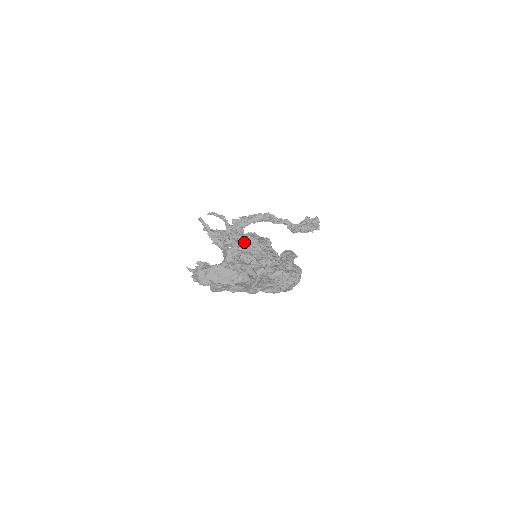
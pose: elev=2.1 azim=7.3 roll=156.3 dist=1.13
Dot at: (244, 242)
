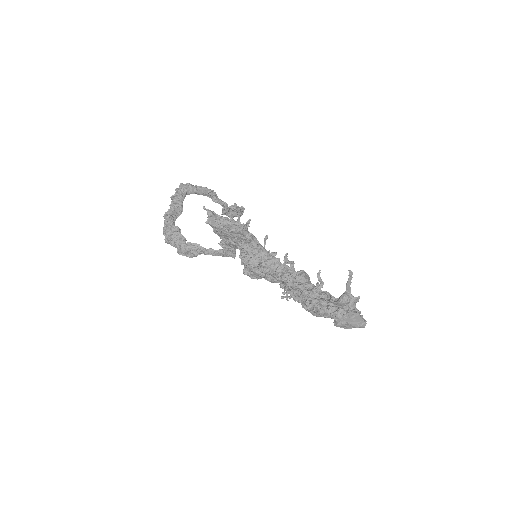
Dot at: (293, 261)
